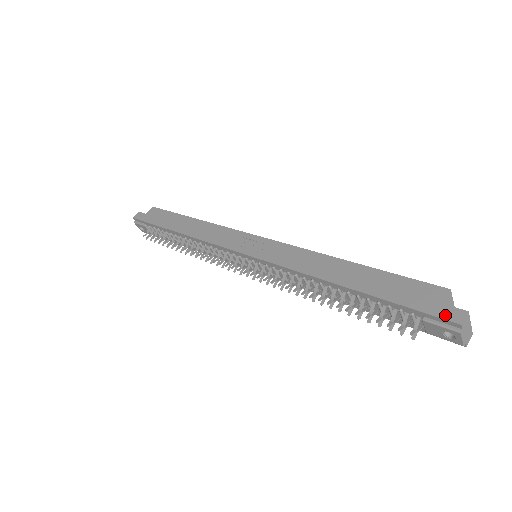
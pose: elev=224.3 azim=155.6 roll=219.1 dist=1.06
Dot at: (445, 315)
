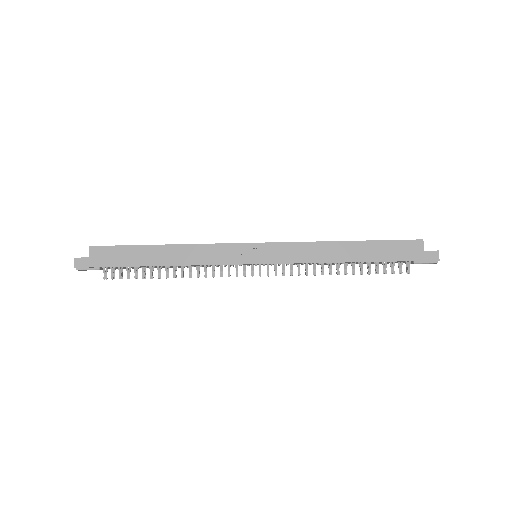
Dot at: (429, 258)
